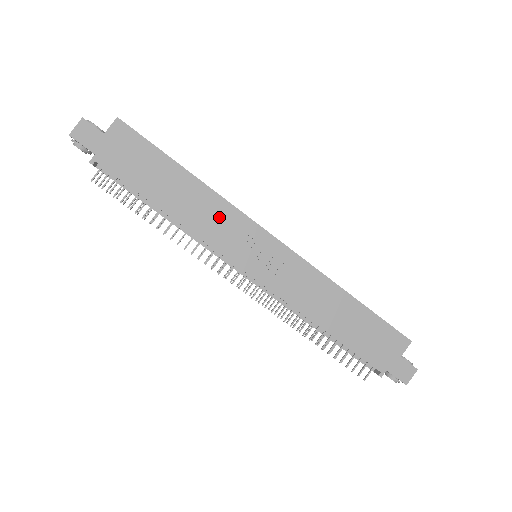
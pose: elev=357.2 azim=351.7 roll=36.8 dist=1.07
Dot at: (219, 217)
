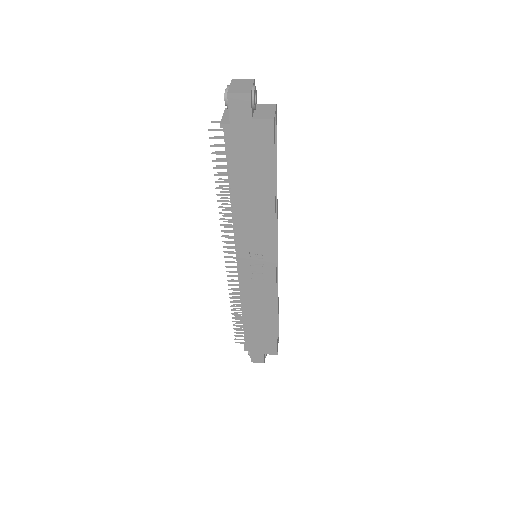
Dot at: (260, 230)
